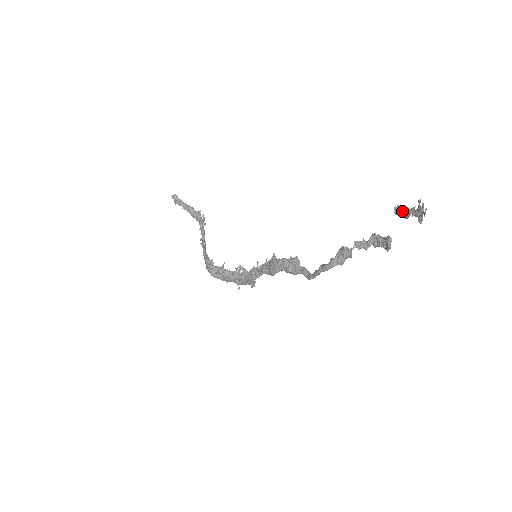
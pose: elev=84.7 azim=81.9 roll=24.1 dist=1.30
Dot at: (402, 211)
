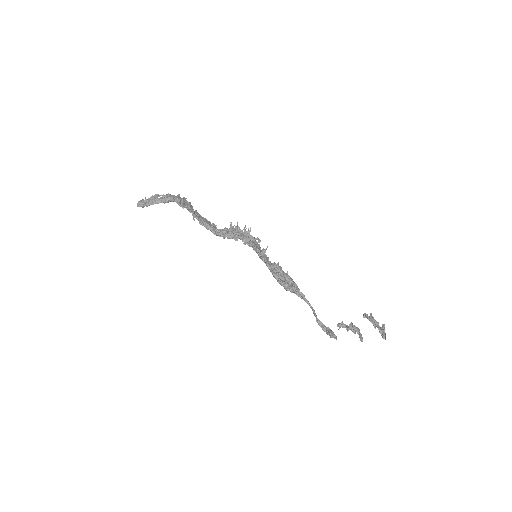
Dot at: occluded
